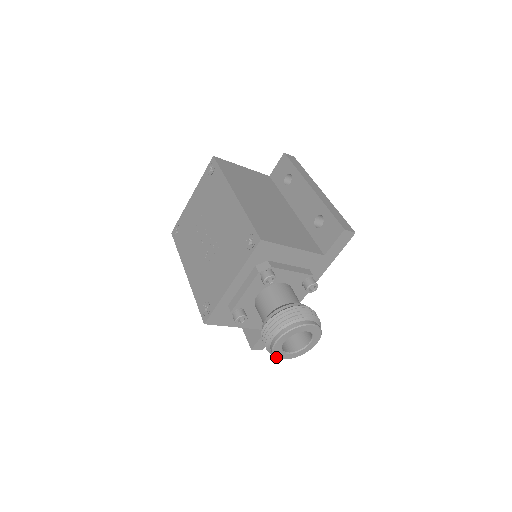
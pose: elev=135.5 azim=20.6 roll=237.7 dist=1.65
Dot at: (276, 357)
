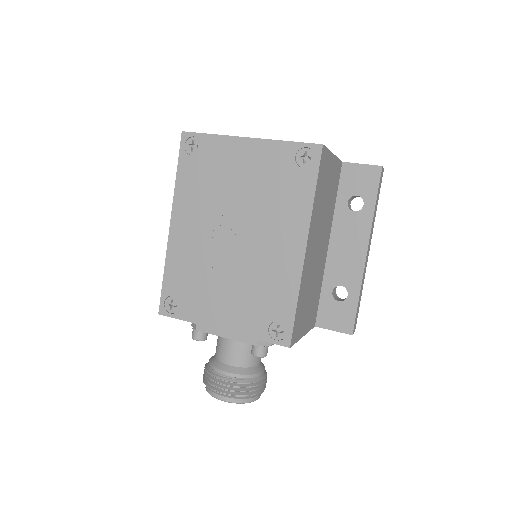
Dot at: occluded
